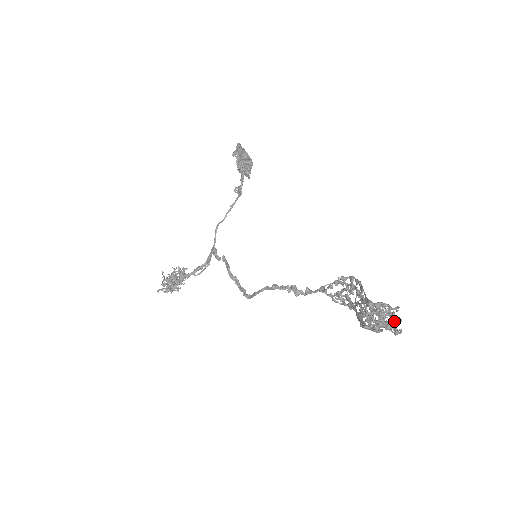
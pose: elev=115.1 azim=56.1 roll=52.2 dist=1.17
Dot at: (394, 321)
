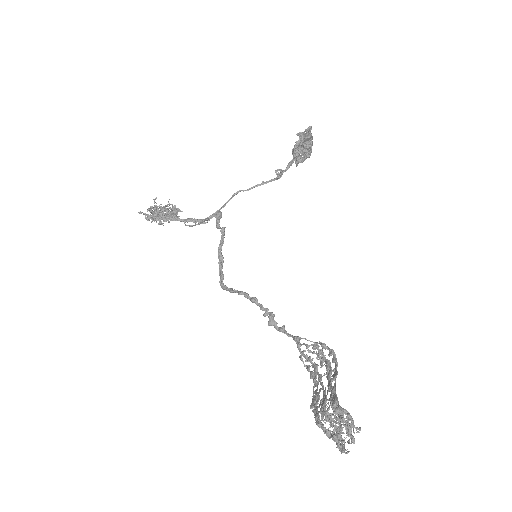
Dot at: occluded
